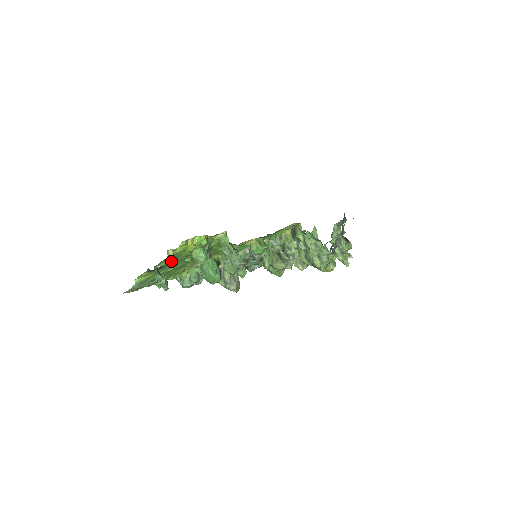
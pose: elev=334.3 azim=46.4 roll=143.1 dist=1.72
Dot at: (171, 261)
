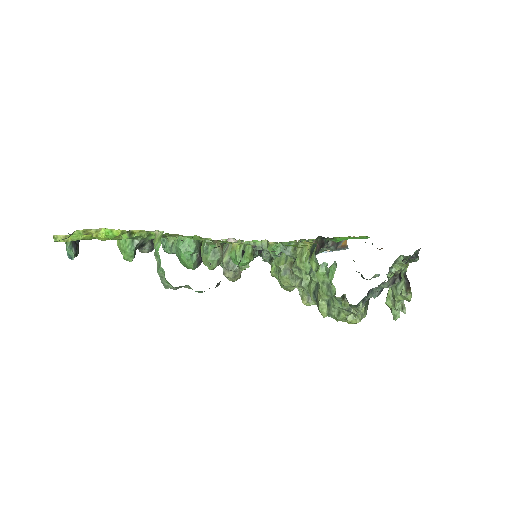
Dot at: occluded
